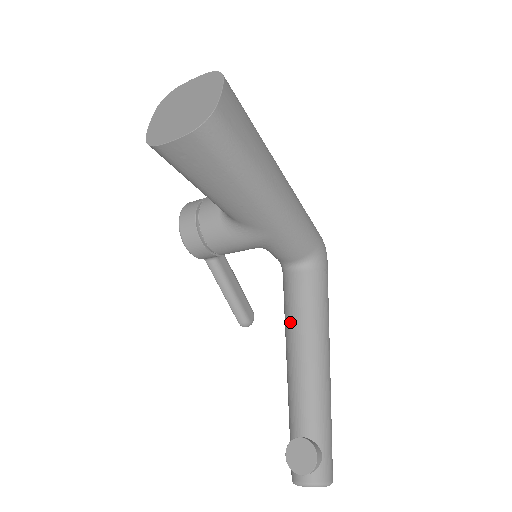
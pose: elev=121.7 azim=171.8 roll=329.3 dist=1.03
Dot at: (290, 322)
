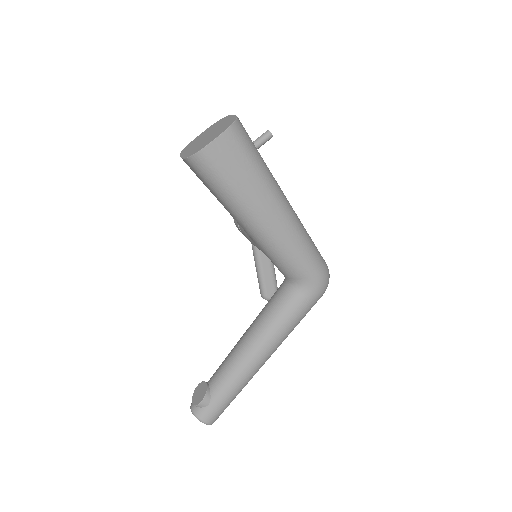
Dot at: (258, 315)
